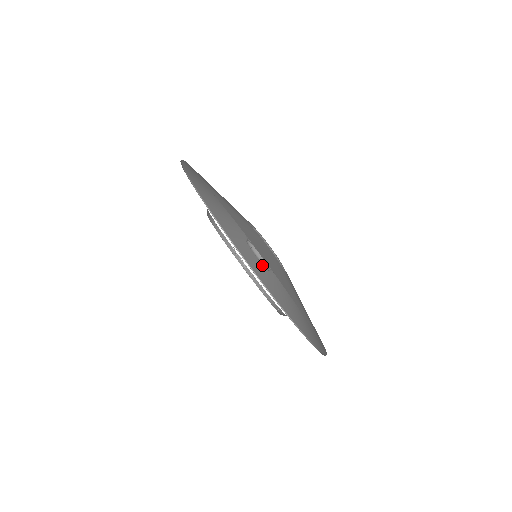
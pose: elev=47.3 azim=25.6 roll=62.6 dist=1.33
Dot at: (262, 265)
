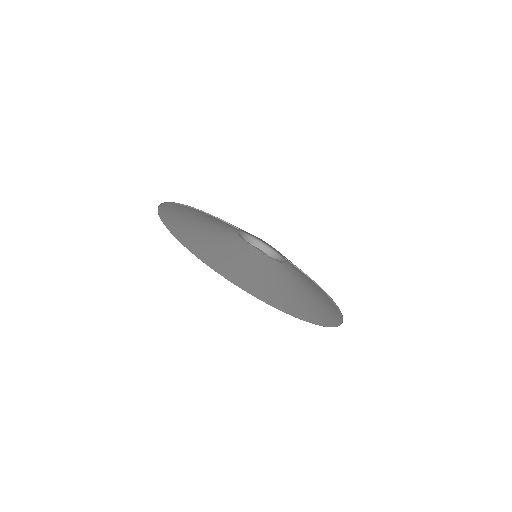
Dot at: occluded
